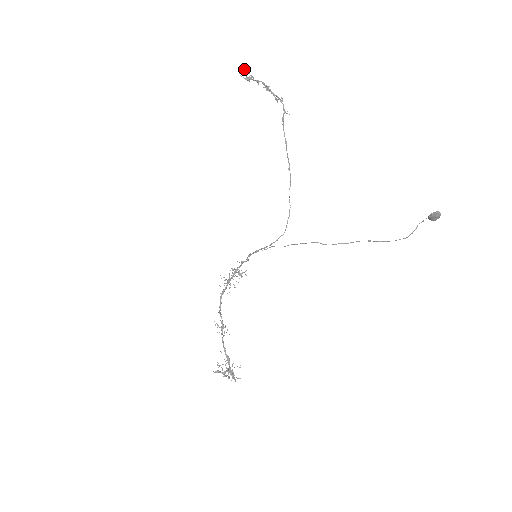
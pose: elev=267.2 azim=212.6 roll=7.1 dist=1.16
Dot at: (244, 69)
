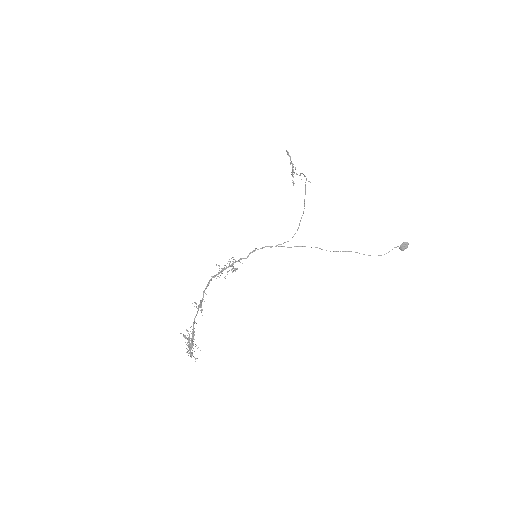
Dot at: (287, 151)
